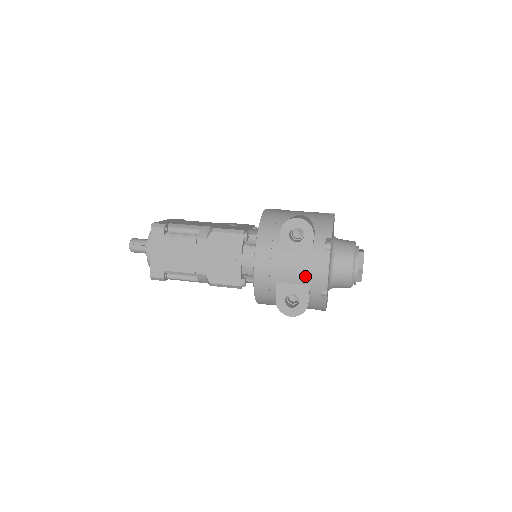
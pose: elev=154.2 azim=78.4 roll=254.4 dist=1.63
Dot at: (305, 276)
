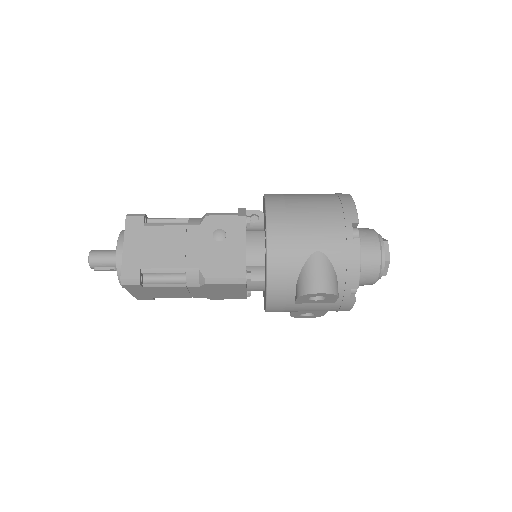
Dot at: occluded
